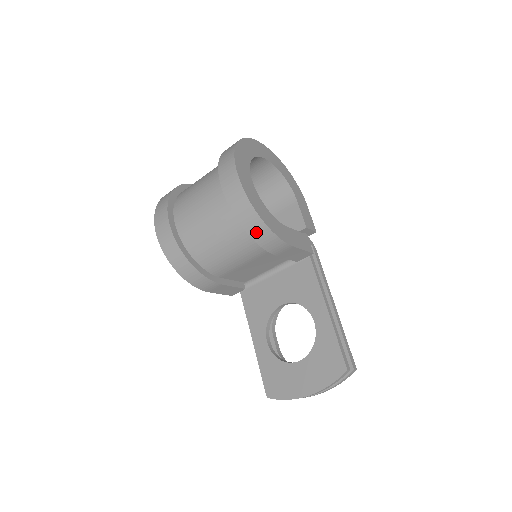
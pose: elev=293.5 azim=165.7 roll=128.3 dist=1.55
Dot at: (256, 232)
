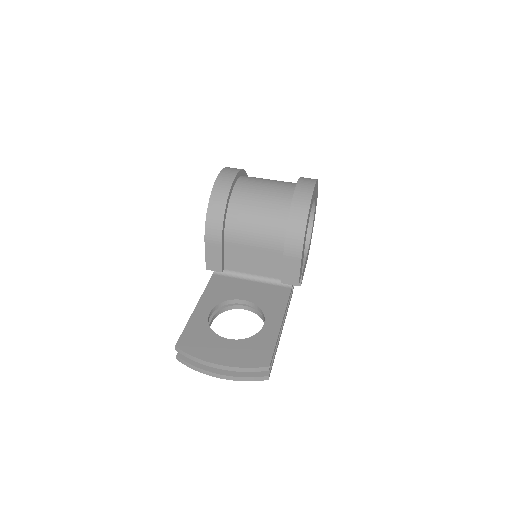
Dot at: (295, 224)
